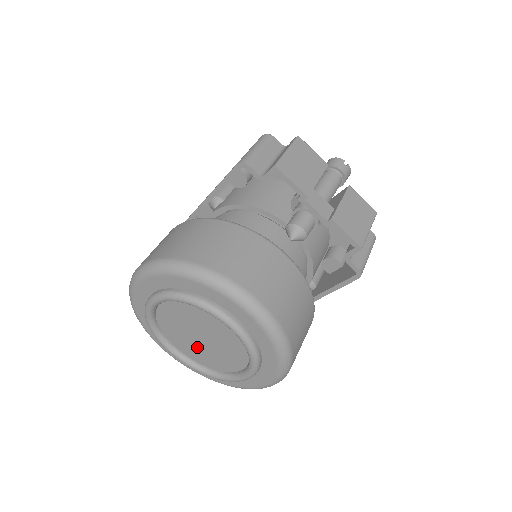
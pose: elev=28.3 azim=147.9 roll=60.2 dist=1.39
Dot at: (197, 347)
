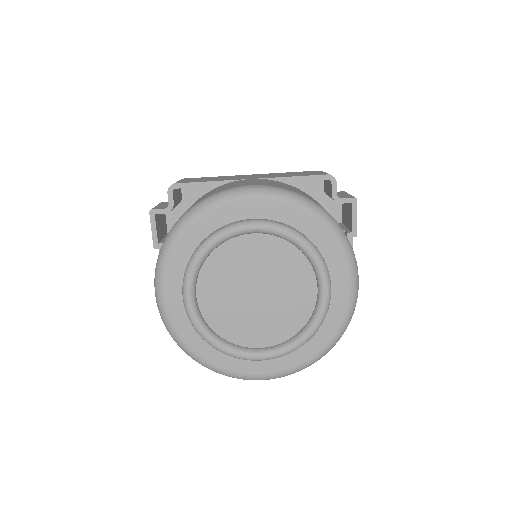
Dot at: (233, 301)
